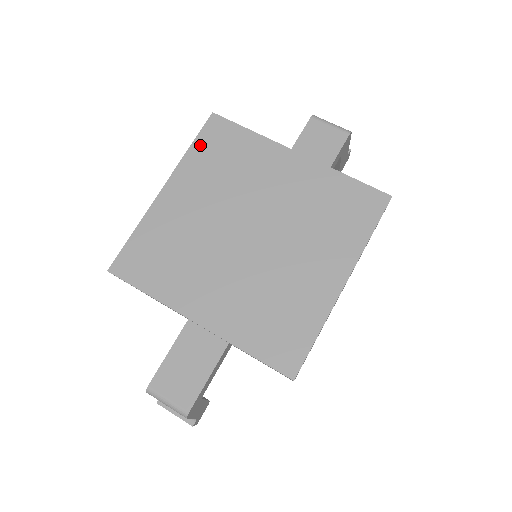
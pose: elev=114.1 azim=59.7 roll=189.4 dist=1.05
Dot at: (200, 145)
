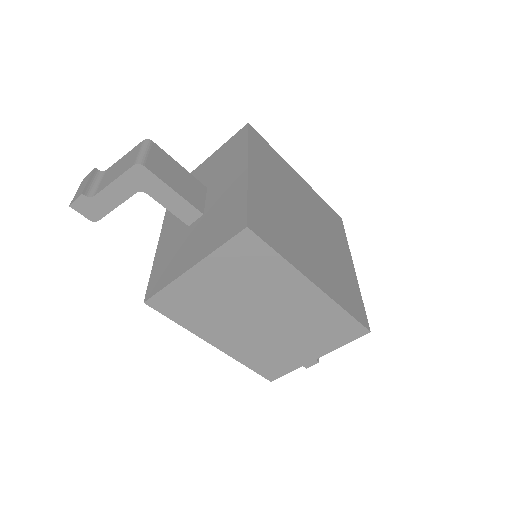
Dot at: (326, 205)
